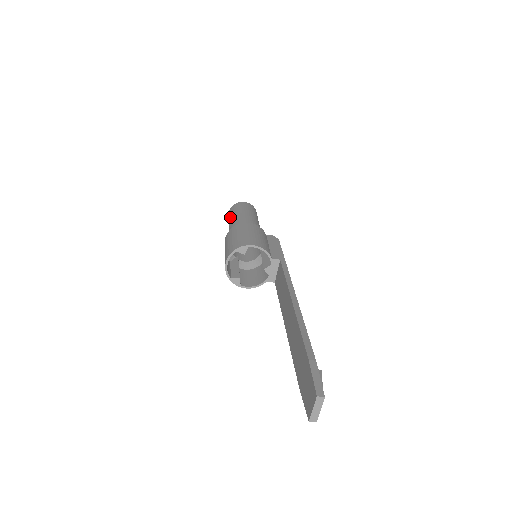
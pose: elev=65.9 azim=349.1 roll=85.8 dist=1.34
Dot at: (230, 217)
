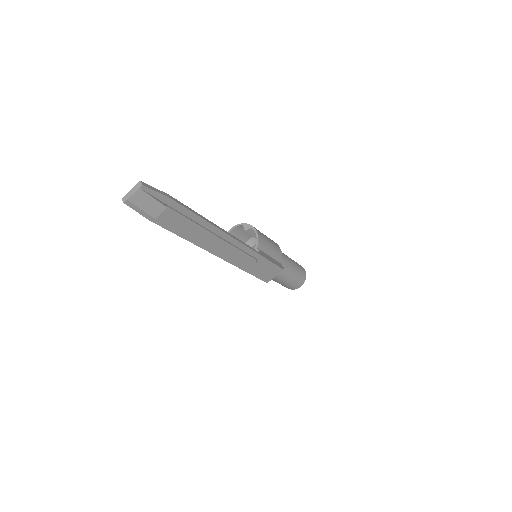
Dot at: occluded
